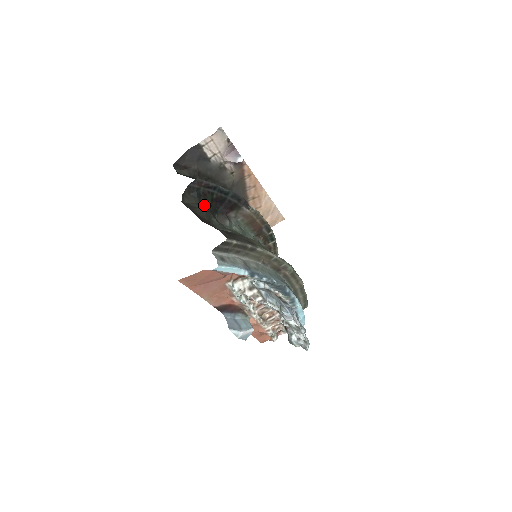
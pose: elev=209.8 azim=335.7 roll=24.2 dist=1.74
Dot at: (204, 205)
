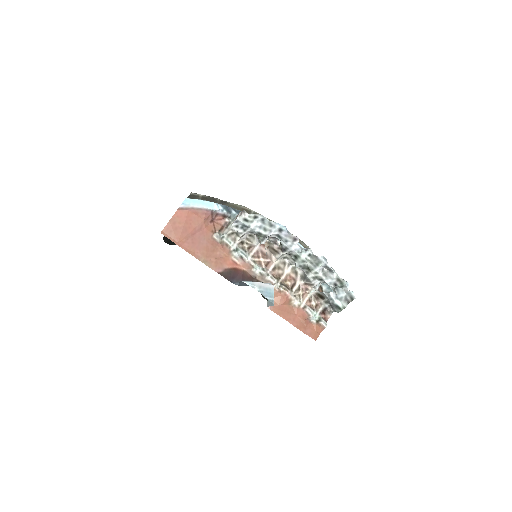
Dot at: occluded
